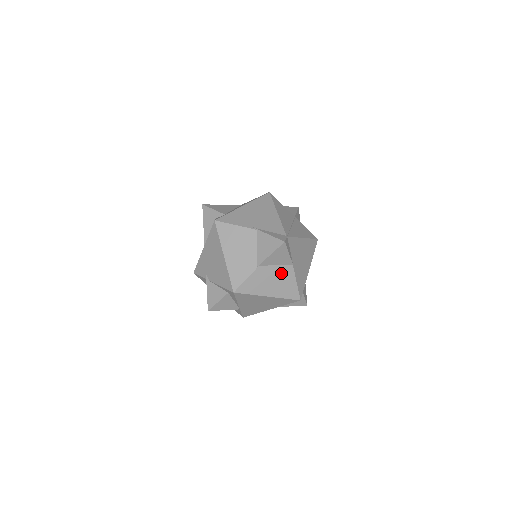
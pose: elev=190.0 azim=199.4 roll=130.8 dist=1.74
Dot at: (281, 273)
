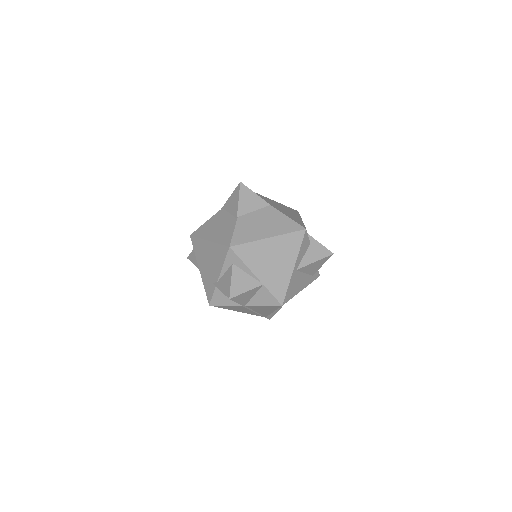
Dot at: (265, 215)
